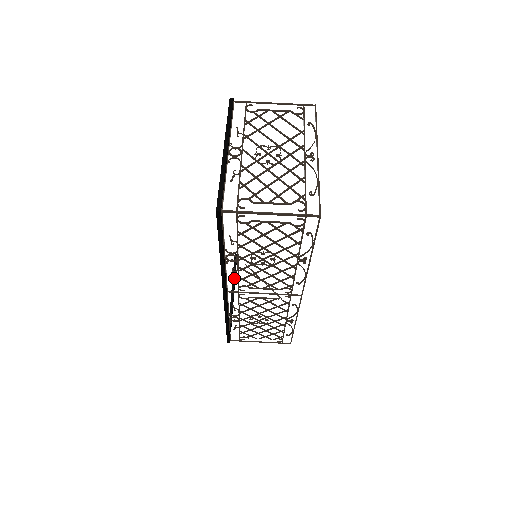
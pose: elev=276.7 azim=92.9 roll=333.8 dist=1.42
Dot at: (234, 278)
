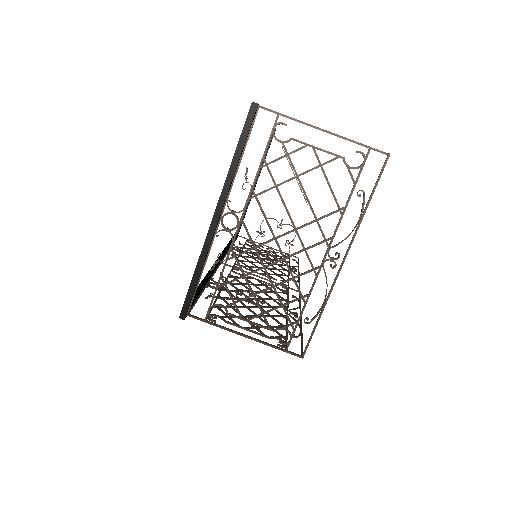
Dot at: occluded
